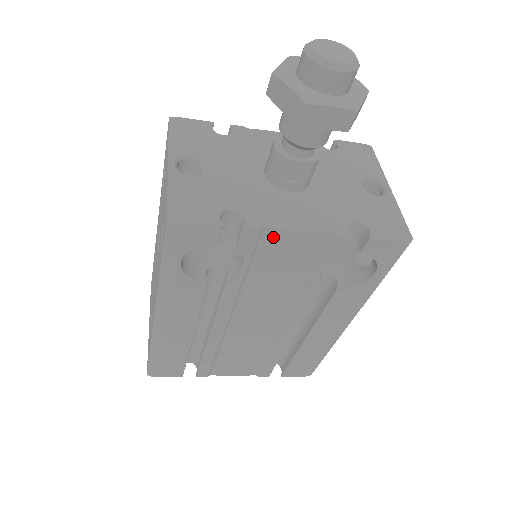
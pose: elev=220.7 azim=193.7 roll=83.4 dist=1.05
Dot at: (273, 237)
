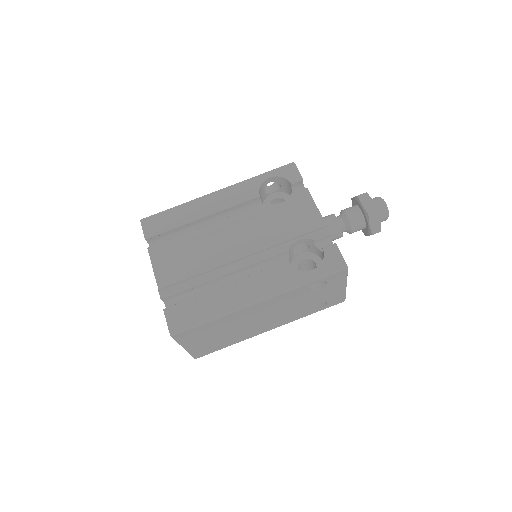
Dot at: (308, 203)
